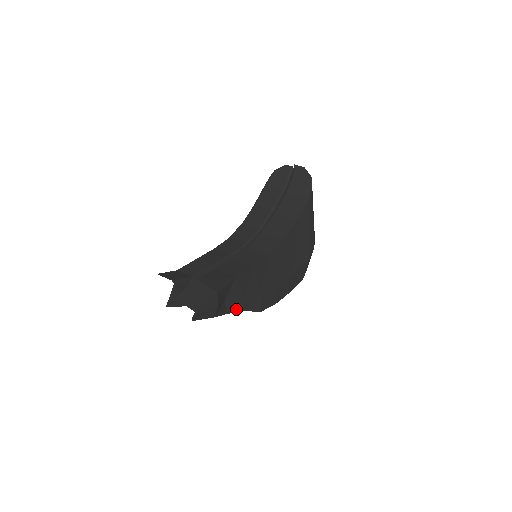
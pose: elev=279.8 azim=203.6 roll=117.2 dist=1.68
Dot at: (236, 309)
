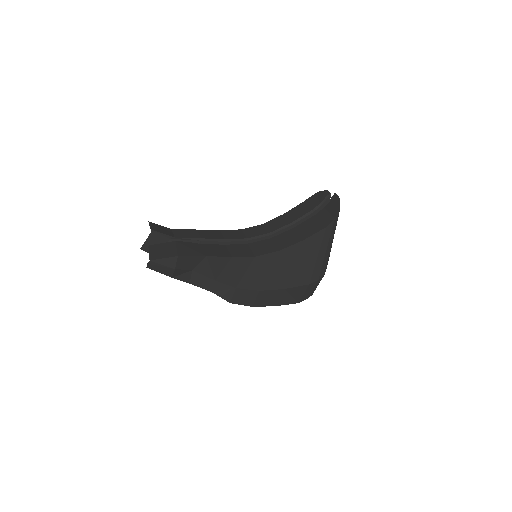
Dot at: (202, 285)
